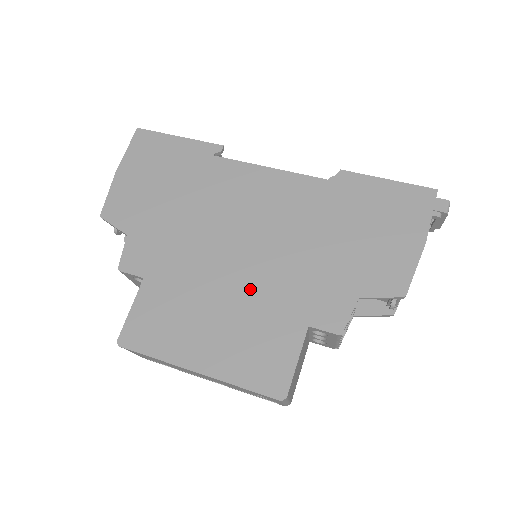
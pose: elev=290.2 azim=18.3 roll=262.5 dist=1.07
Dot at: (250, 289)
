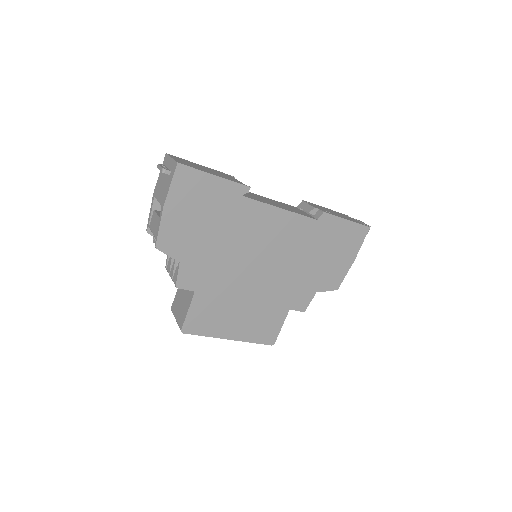
Dot at: (261, 293)
